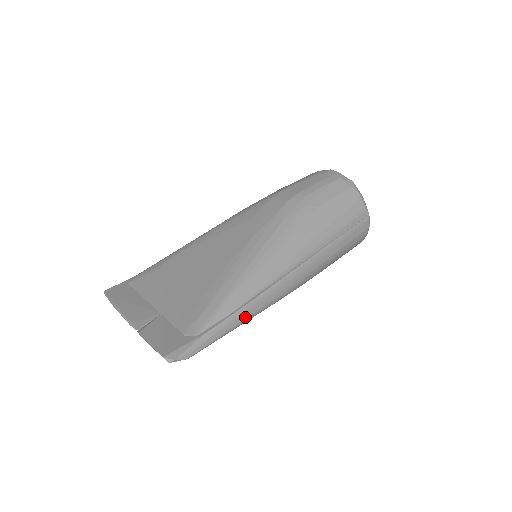
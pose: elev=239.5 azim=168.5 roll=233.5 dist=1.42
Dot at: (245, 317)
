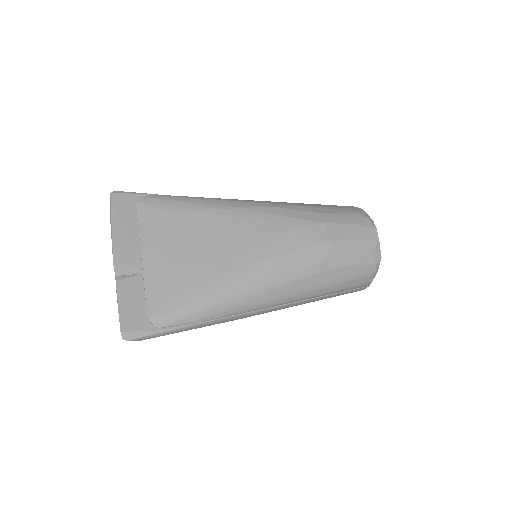
Dot at: (205, 326)
